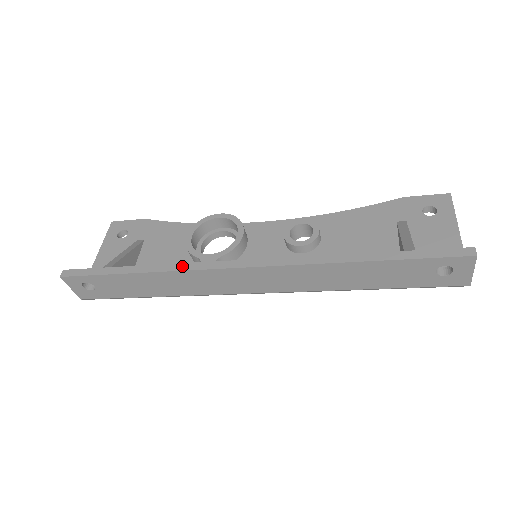
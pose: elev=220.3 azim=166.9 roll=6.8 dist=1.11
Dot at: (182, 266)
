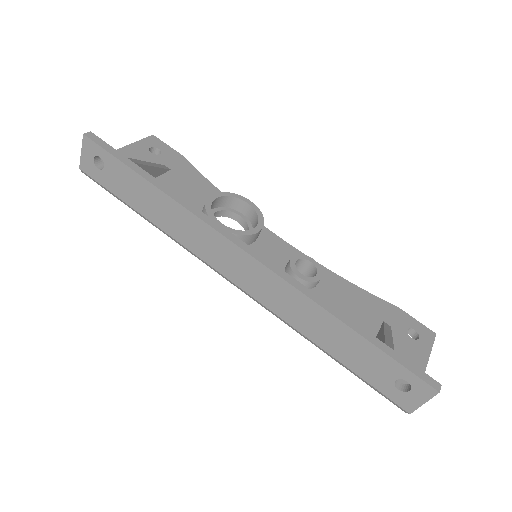
Dot at: (197, 211)
